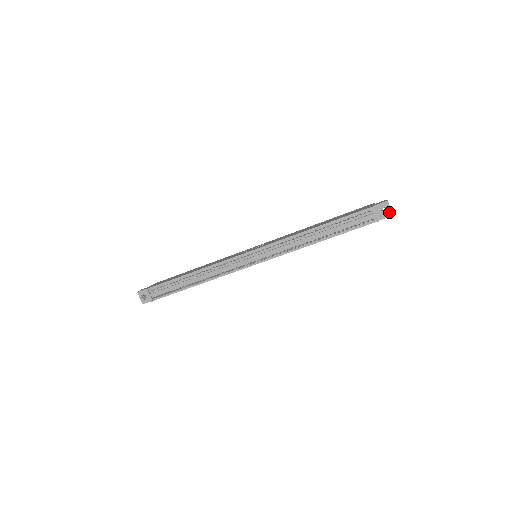
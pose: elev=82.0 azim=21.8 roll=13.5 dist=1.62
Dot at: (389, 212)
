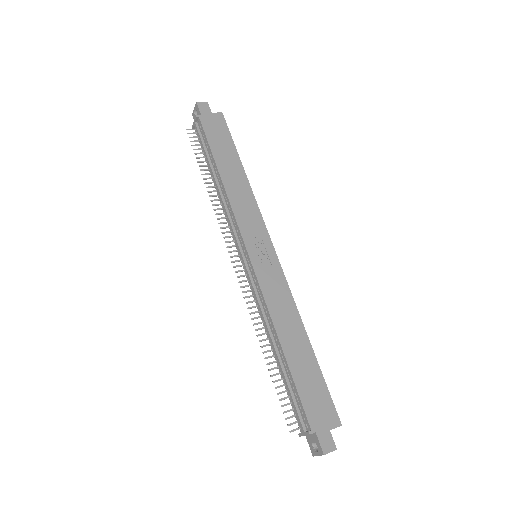
Dot at: (315, 452)
